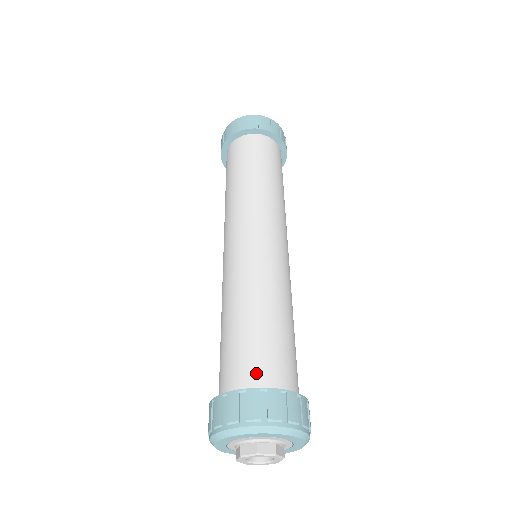
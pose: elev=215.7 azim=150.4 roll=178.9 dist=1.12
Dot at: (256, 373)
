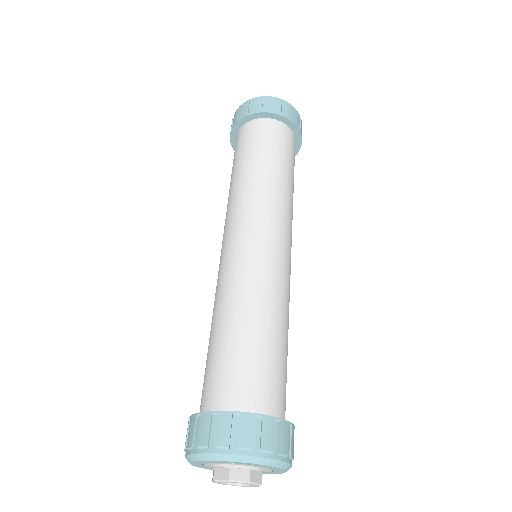
Dot at: (268, 397)
